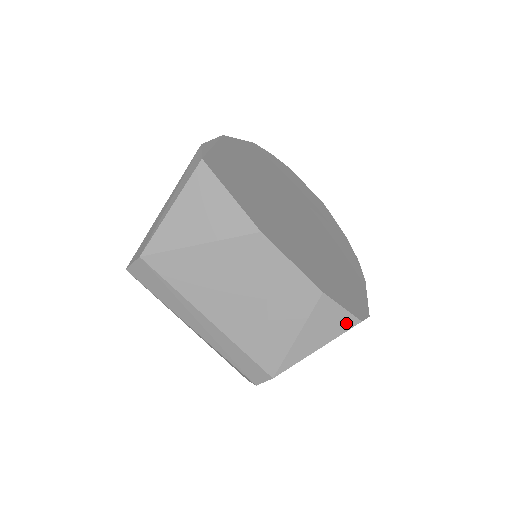
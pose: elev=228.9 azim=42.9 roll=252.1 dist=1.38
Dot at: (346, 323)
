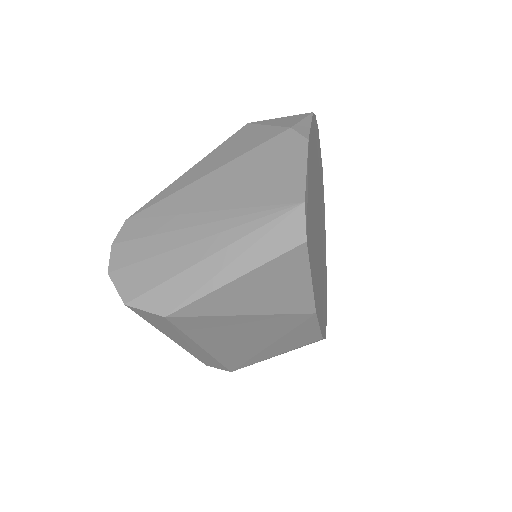
Dot at: occluded
